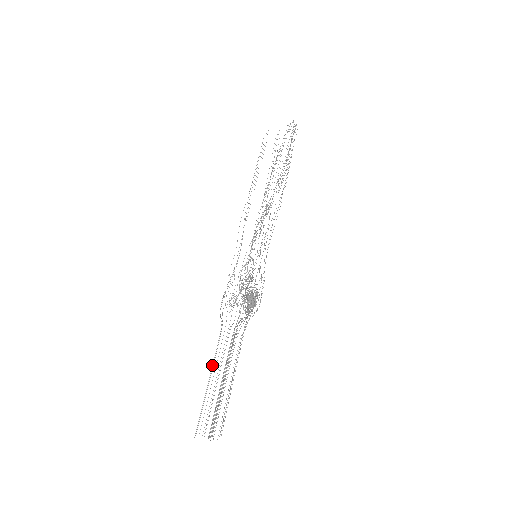
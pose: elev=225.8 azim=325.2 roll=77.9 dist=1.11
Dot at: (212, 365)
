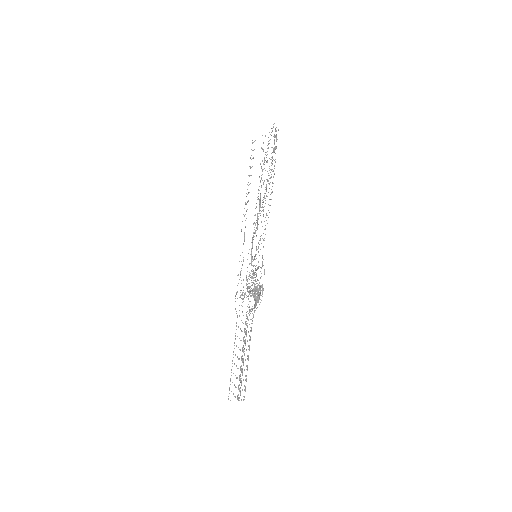
Dot at: occluded
